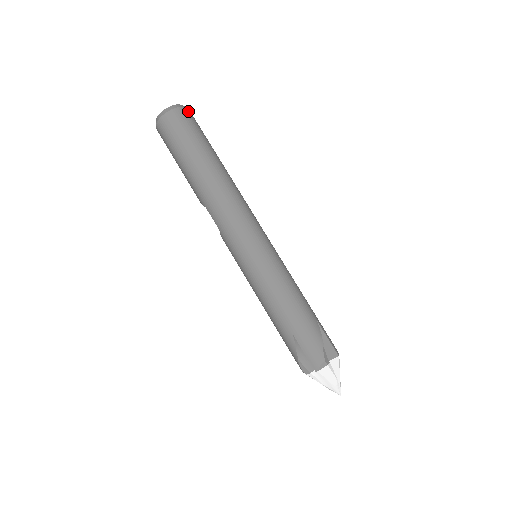
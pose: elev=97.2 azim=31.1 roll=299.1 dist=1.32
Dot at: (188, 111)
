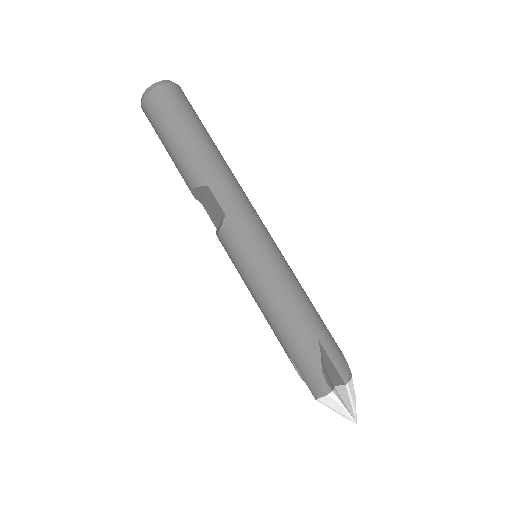
Dot at: occluded
